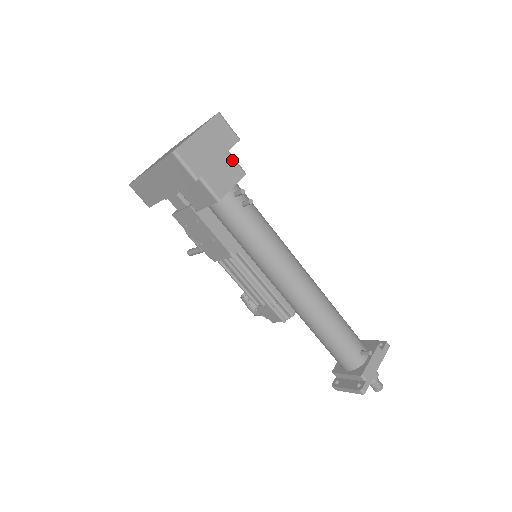
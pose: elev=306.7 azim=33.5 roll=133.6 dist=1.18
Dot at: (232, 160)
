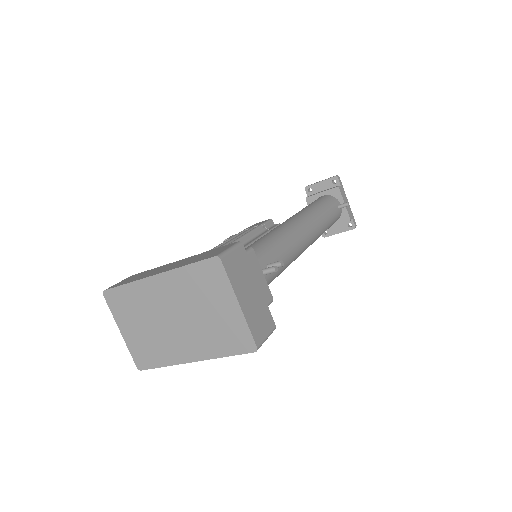
Dot at: occluded
